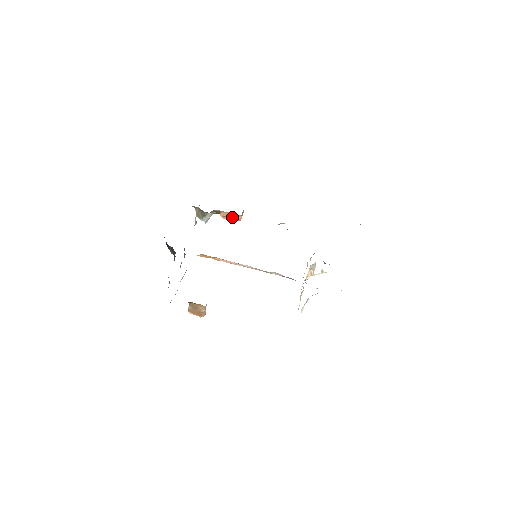
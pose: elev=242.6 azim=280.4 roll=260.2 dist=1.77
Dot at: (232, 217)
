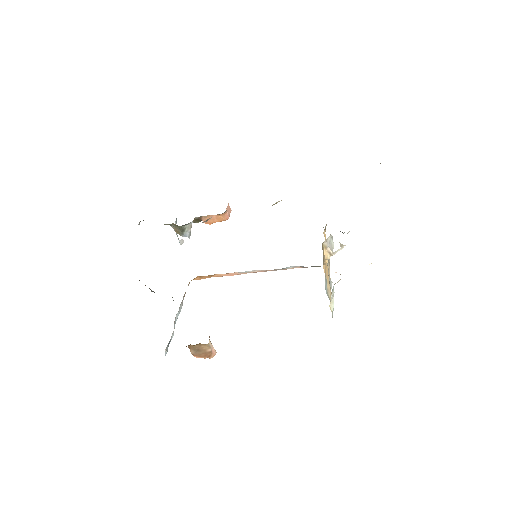
Dot at: (217, 219)
